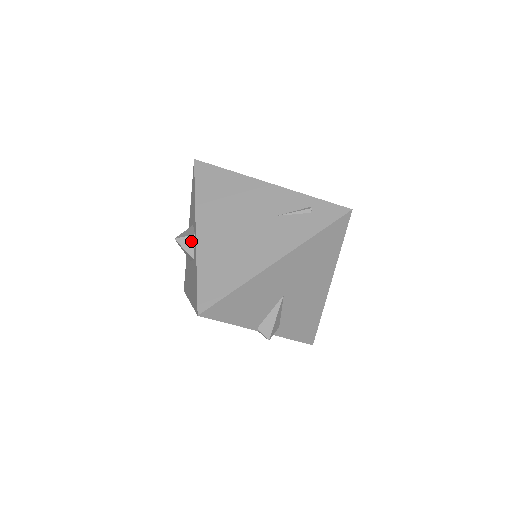
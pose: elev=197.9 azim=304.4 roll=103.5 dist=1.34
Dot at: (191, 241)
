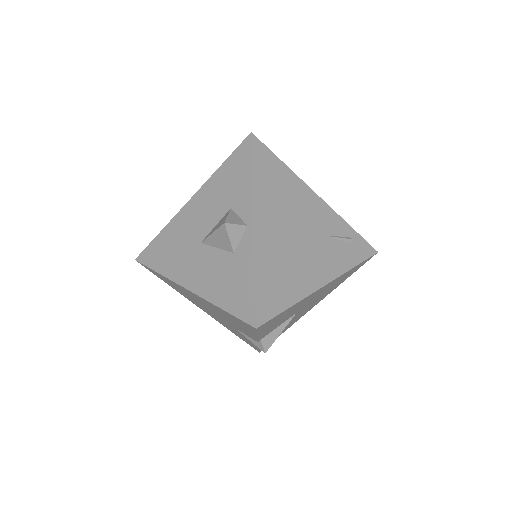
Dot at: (240, 232)
